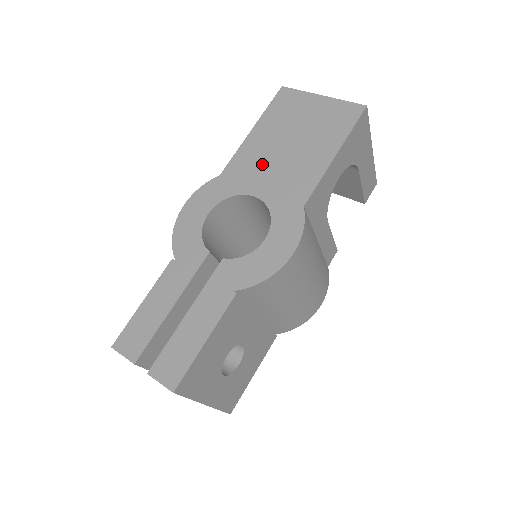
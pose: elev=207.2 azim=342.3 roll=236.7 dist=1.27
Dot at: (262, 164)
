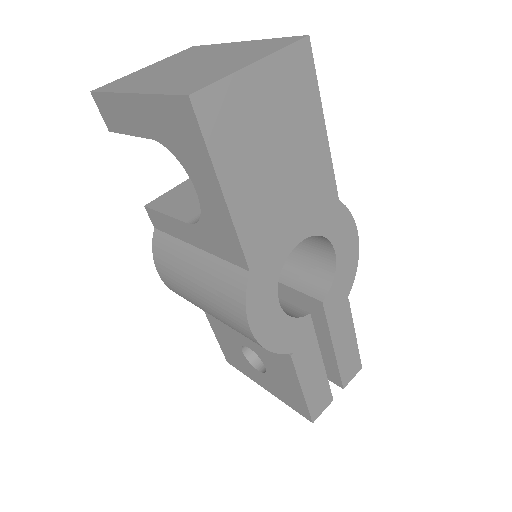
Dot at: (276, 213)
